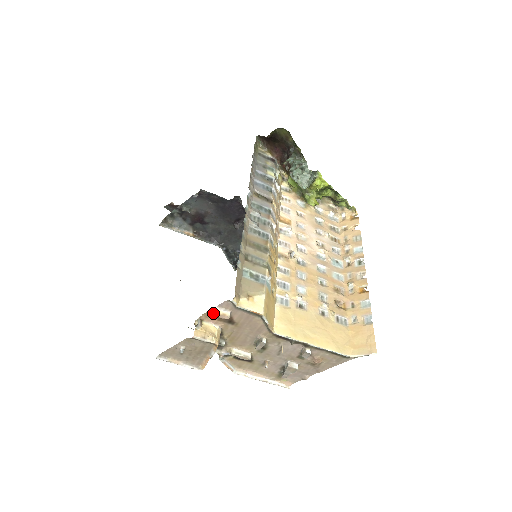
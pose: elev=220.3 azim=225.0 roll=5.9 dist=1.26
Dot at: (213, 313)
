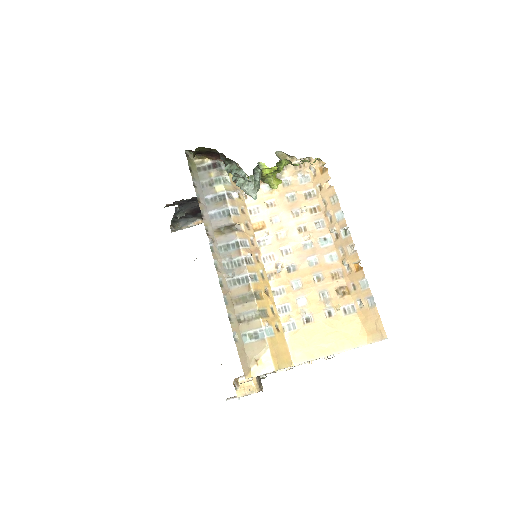
Dot at: occluded
